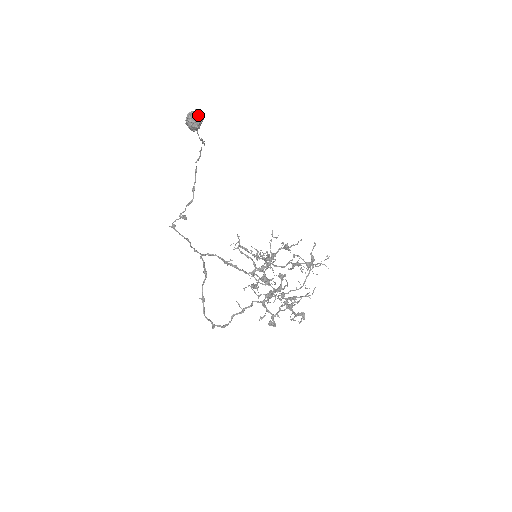
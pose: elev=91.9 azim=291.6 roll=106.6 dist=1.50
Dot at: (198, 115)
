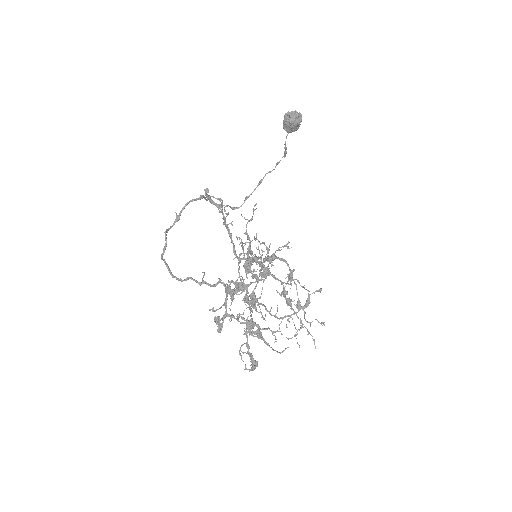
Dot at: (298, 115)
